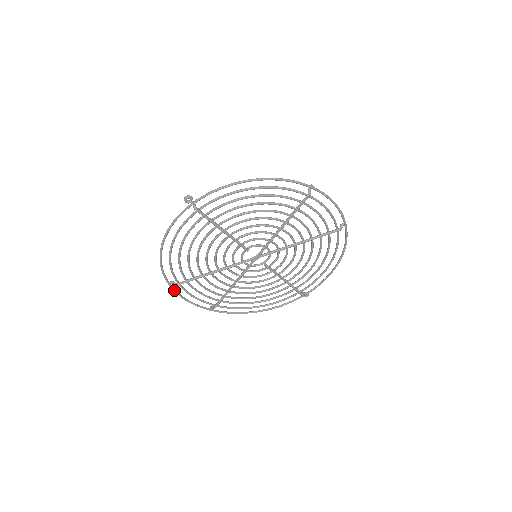
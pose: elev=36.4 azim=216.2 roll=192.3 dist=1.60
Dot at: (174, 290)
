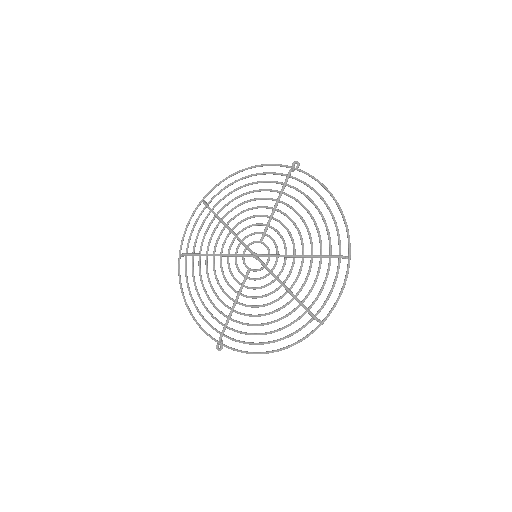
Dot at: (197, 207)
